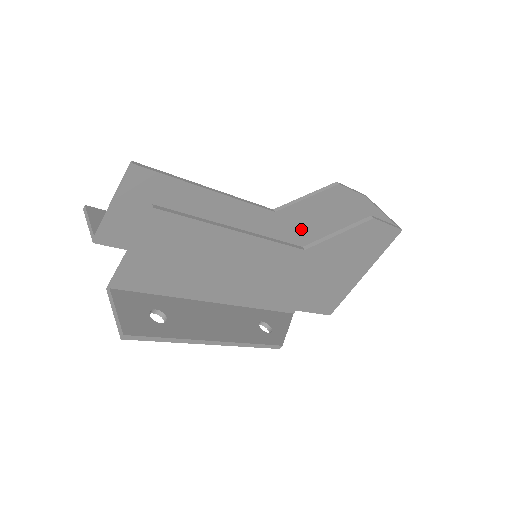
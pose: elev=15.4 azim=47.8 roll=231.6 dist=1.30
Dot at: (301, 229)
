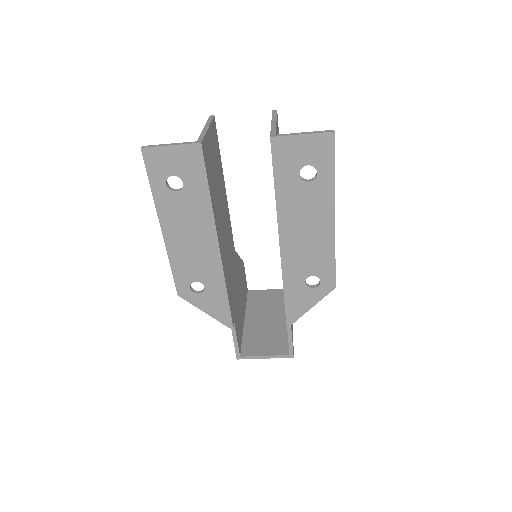
Dot at: (239, 287)
